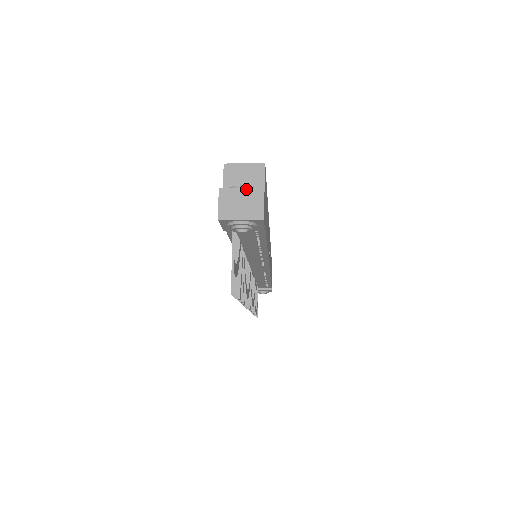
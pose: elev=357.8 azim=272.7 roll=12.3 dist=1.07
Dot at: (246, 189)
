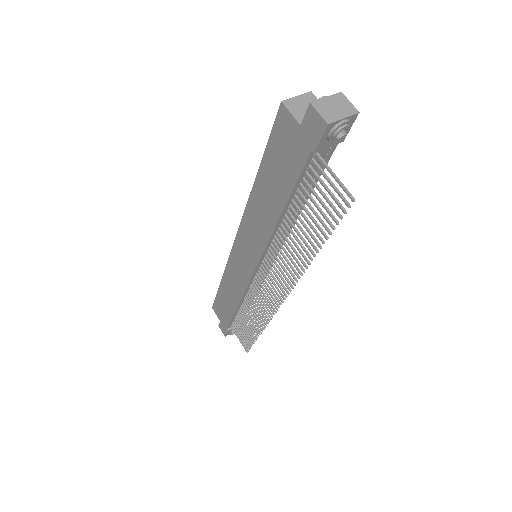
Dot at: (330, 97)
